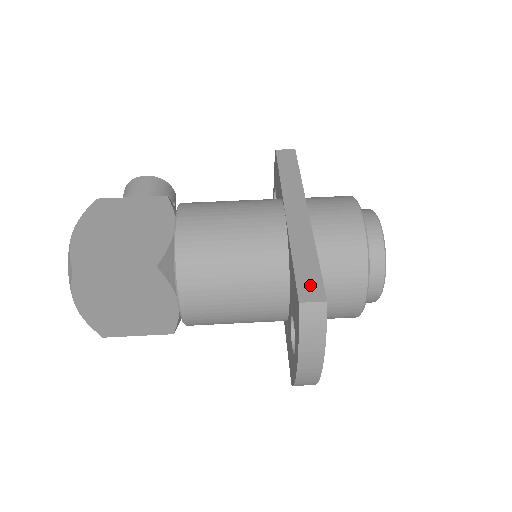
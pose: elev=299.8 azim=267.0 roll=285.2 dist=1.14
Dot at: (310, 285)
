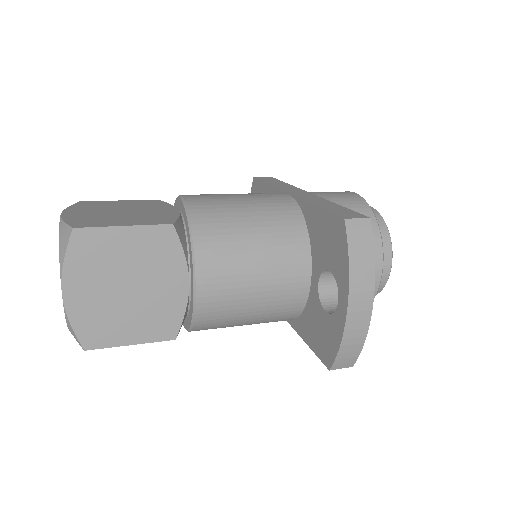
Dot at: (346, 213)
